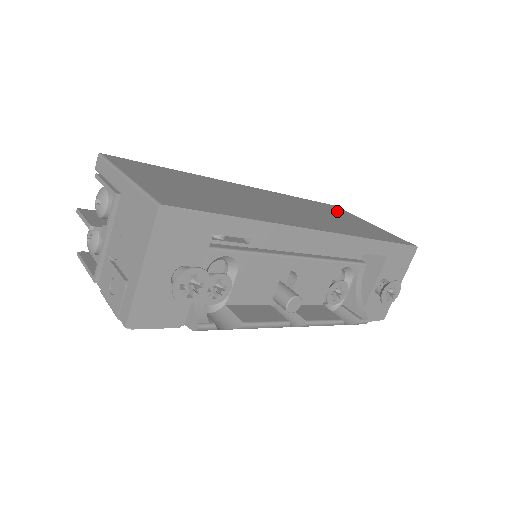
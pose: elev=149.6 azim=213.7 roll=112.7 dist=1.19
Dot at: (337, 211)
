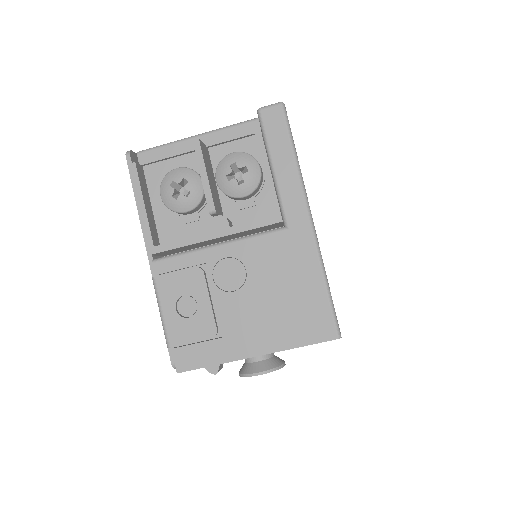
Dot at: occluded
